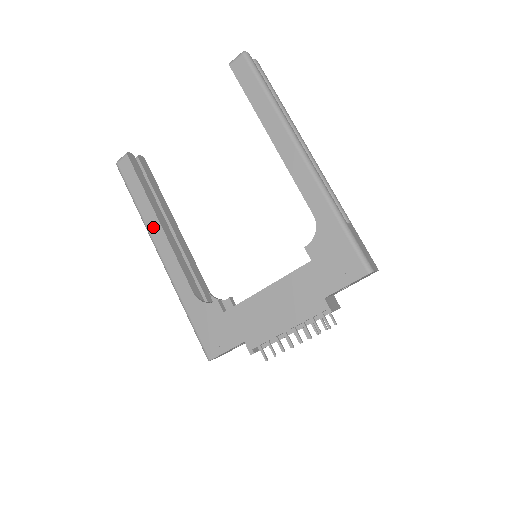
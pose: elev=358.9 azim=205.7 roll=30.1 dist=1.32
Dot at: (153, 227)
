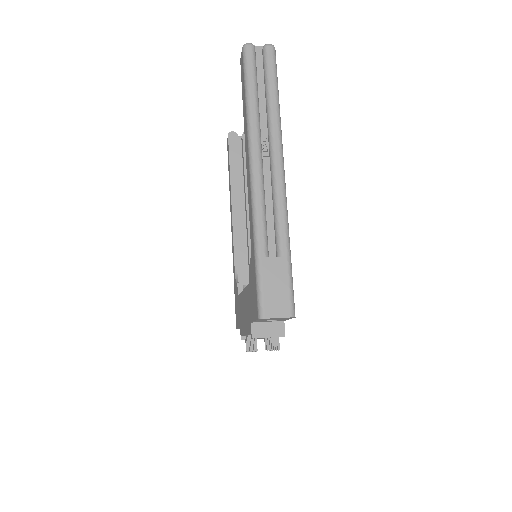
Dot at: (230, 204)
